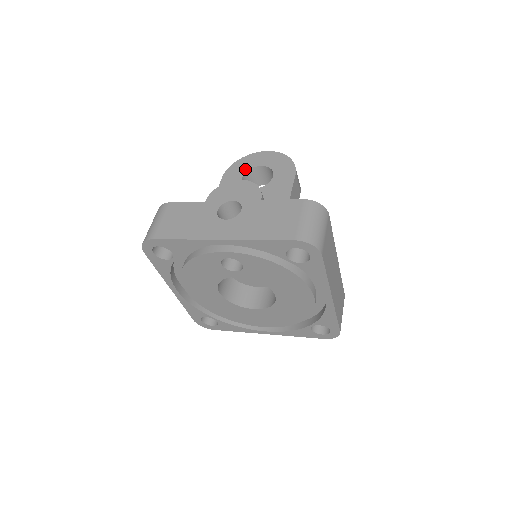
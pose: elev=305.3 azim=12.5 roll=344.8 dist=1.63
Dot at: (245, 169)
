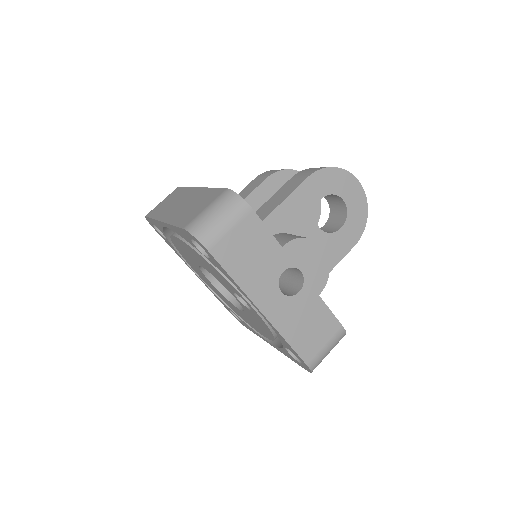
Dot at: (332, 190)
